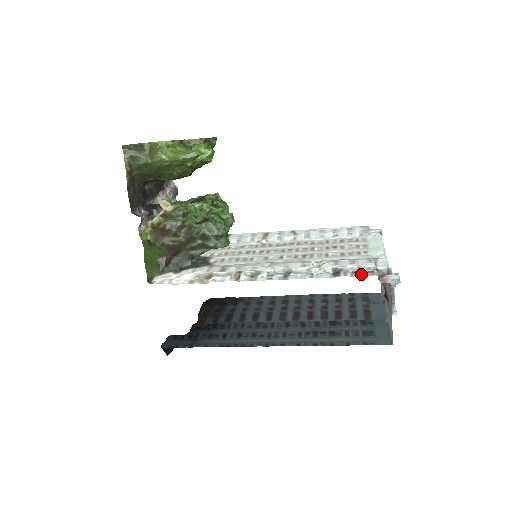
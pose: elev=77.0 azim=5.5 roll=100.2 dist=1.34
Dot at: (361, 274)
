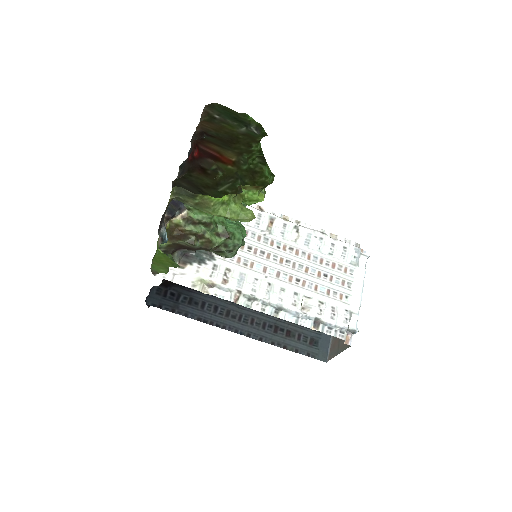
Dot at: (334, 334)
